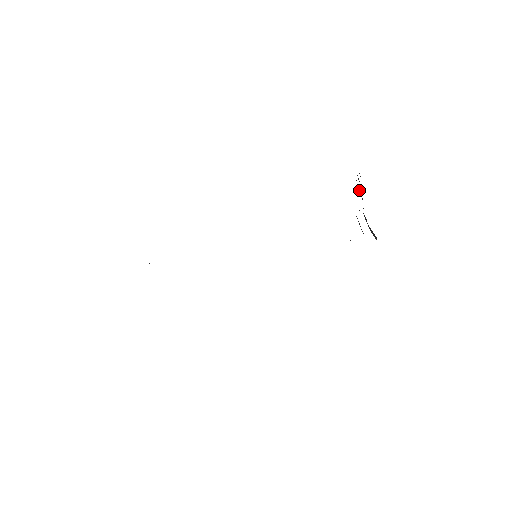
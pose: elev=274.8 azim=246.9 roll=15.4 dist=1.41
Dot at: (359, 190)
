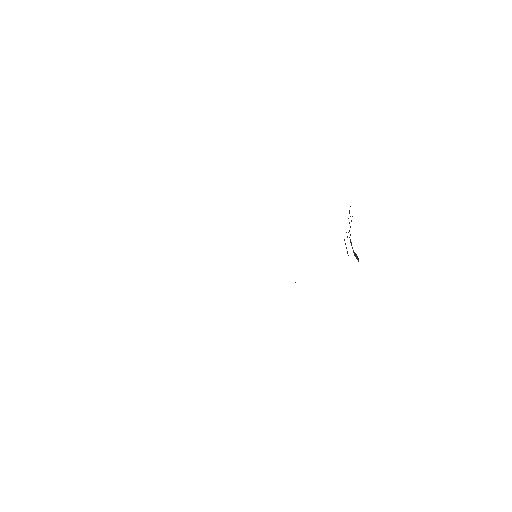
Dot at: occluded
